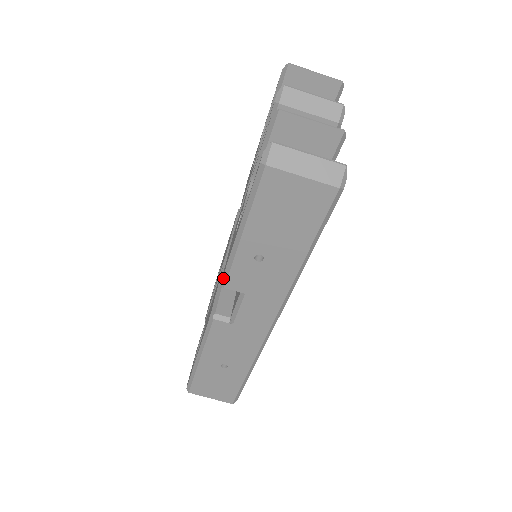
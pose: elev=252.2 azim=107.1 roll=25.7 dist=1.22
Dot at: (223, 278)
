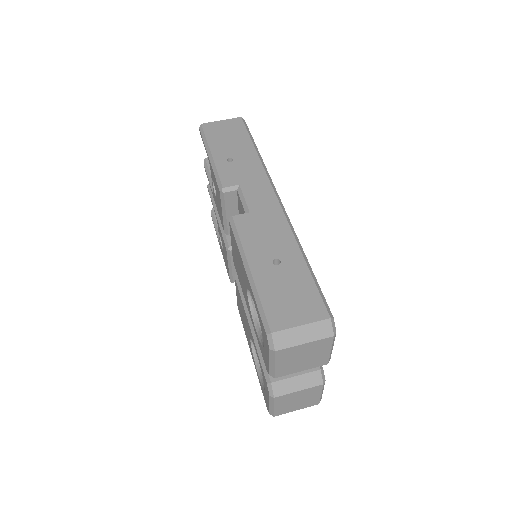
Dot at: (218, 186)
